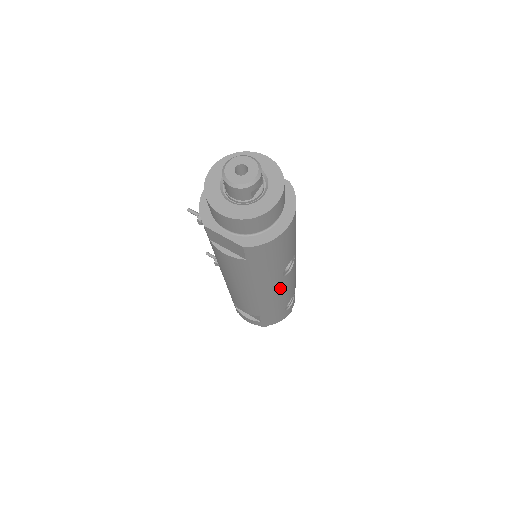
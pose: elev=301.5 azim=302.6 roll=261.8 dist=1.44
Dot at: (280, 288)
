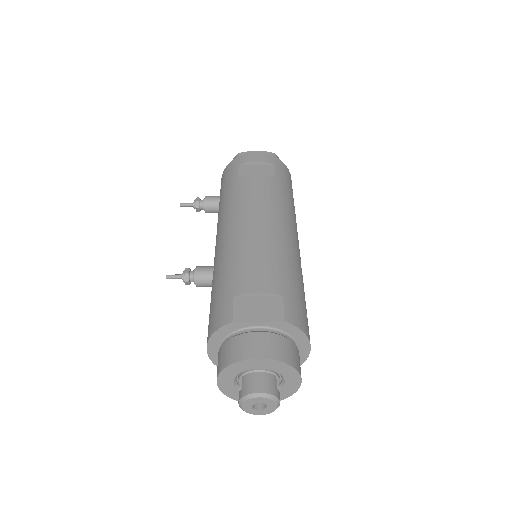
Dot at: occluded
